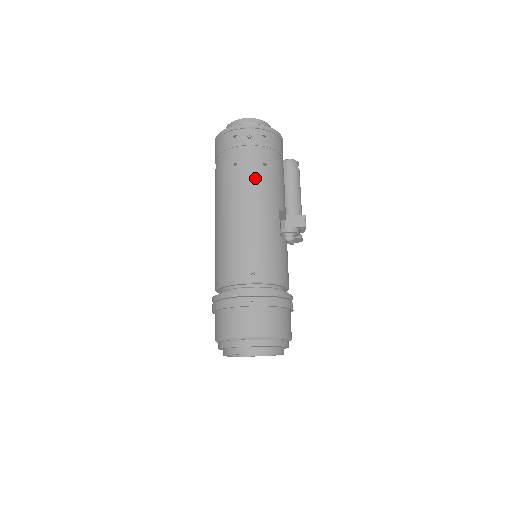
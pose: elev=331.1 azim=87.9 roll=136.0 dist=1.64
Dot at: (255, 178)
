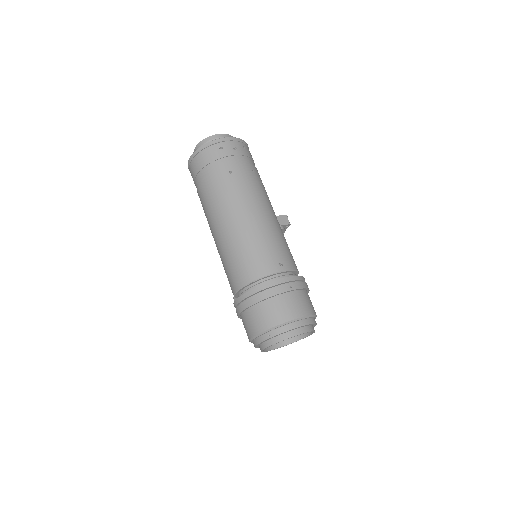
Dot at: (252, 183)
